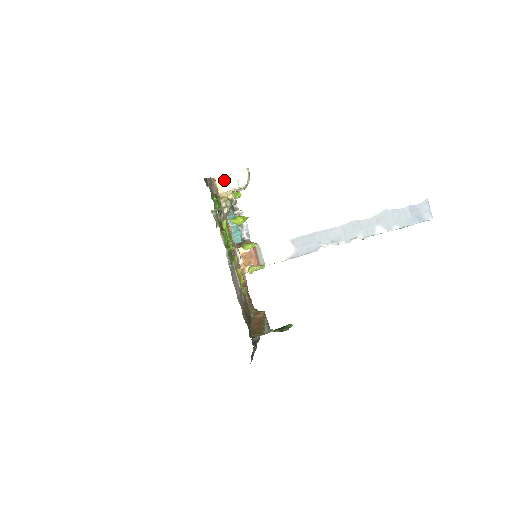
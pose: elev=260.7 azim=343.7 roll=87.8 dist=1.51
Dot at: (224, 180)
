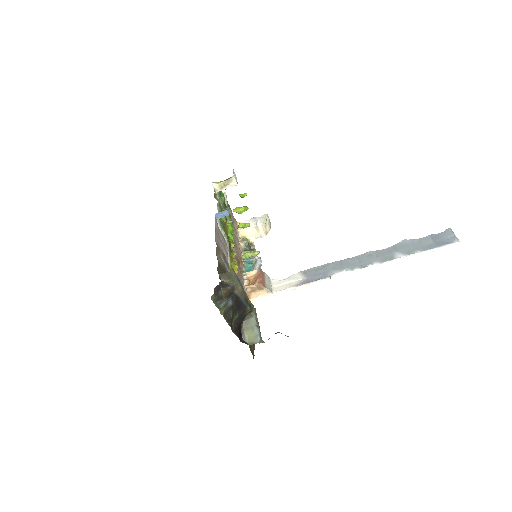
Dot at: occluded
